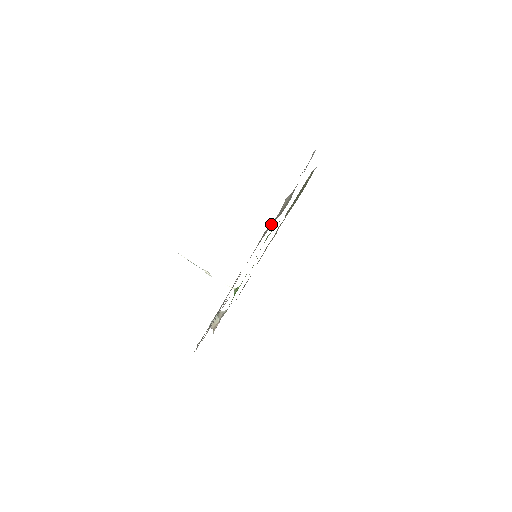
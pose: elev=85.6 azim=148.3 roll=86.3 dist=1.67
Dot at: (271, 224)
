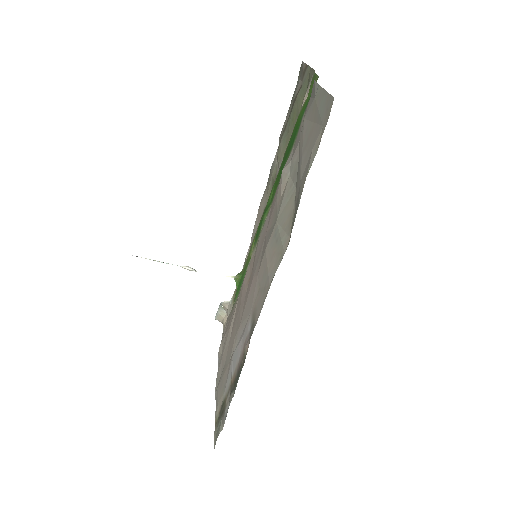
Dot at: (276, 251)
